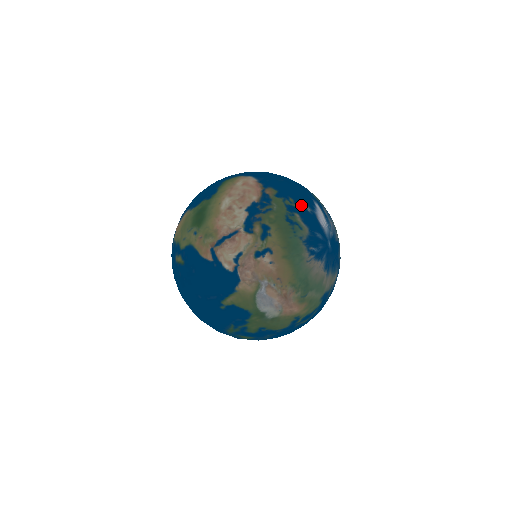
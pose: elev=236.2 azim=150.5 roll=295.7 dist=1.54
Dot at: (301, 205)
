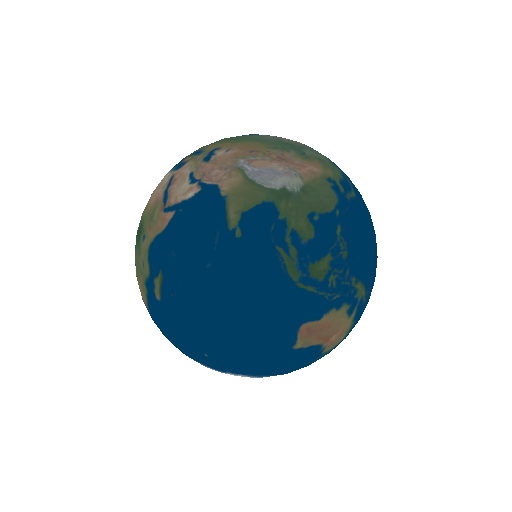
Dot at: occluded
